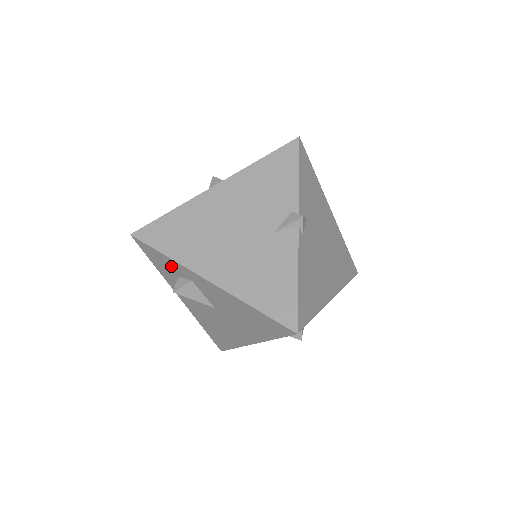
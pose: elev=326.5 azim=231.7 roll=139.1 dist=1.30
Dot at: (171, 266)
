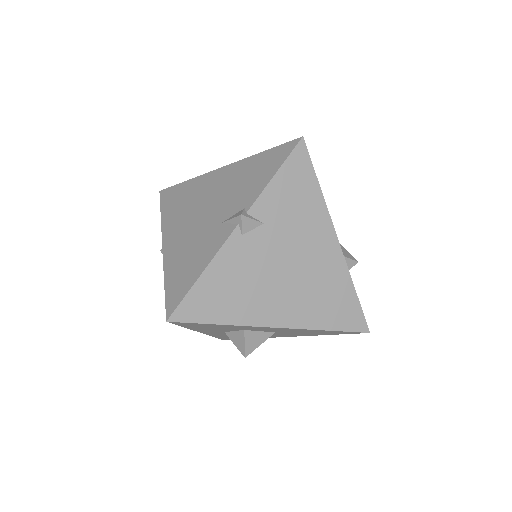
Dot at: occluded
